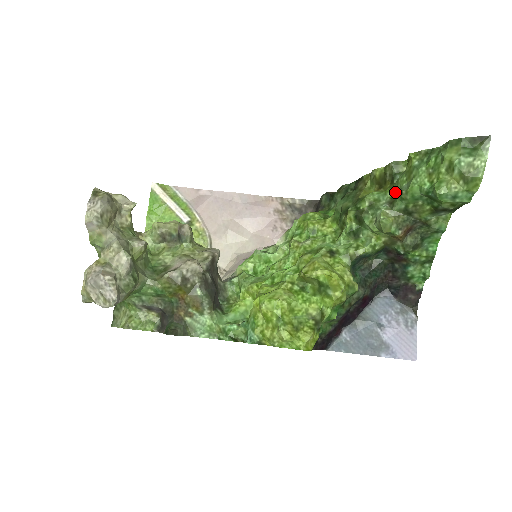
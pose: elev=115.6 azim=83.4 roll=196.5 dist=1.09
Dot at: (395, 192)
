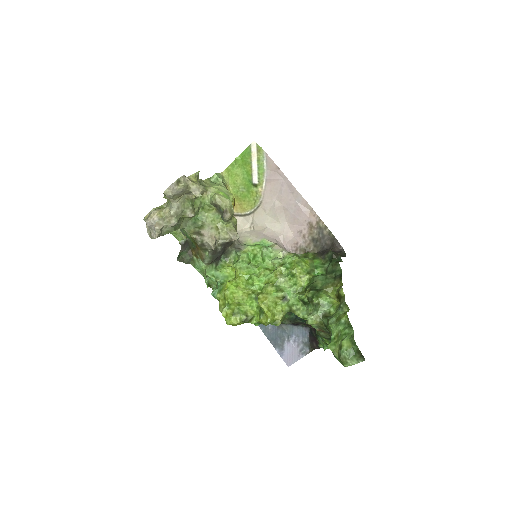
Dot at: (334, 312)
